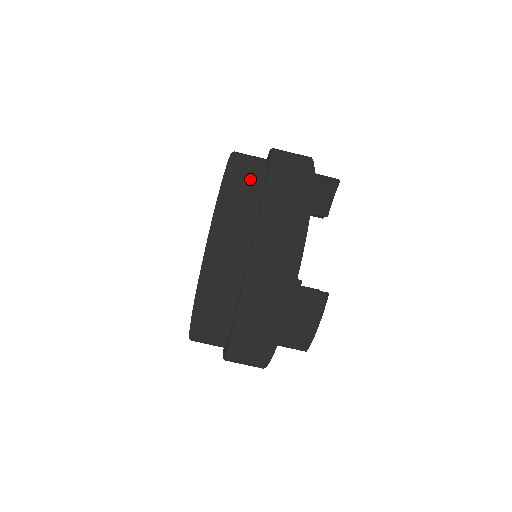
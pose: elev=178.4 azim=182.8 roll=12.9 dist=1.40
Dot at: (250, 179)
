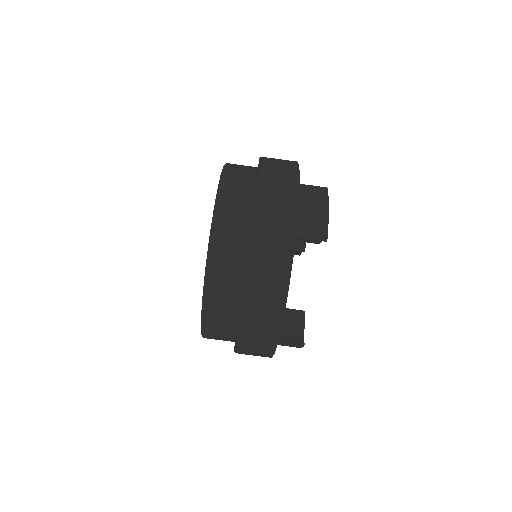
Dot at: (229, 279)
